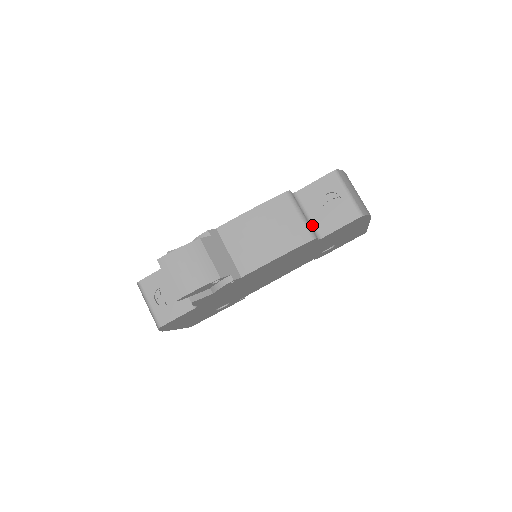
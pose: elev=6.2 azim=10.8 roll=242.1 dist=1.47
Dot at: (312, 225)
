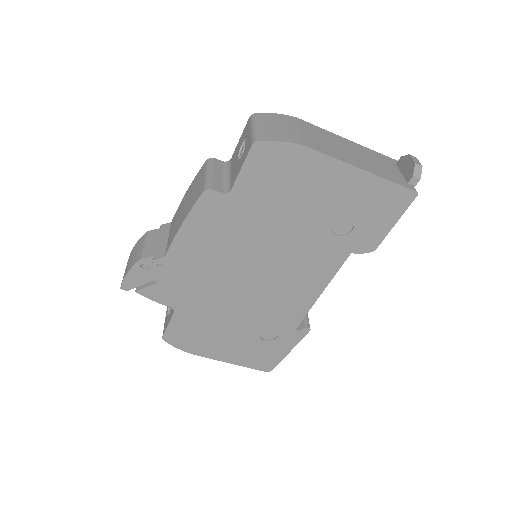
Dot at: (228, 182)
